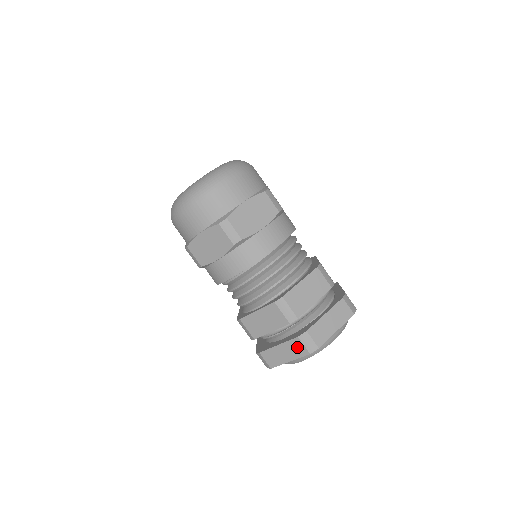
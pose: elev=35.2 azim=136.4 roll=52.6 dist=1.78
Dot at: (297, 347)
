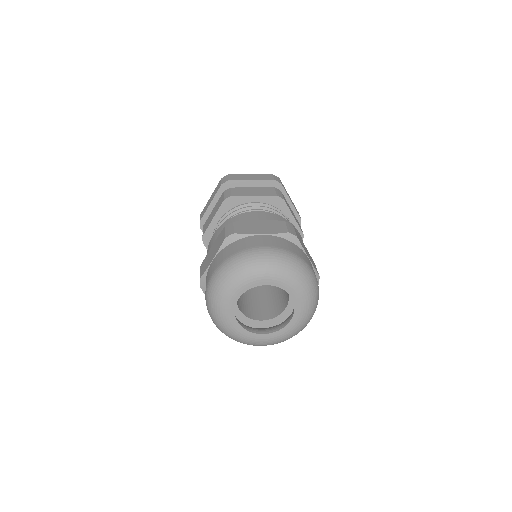
Dot at: occluded
